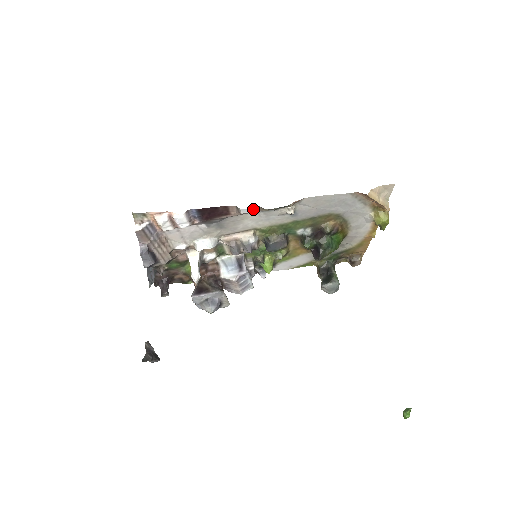
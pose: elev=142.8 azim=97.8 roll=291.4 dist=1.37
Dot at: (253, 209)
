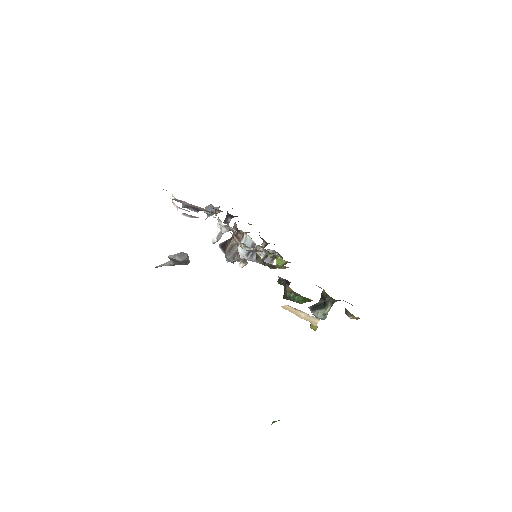
Dot at: occluded
